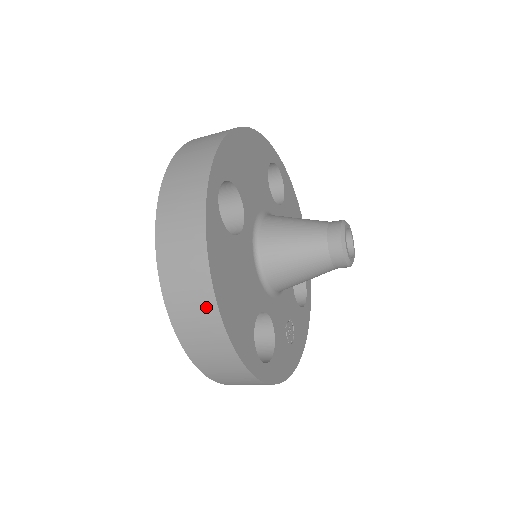
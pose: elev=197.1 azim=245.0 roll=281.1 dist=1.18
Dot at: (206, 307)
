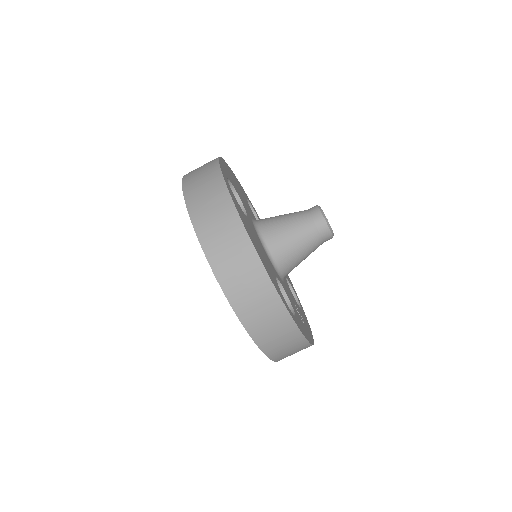
Dot at: (242, 247)
